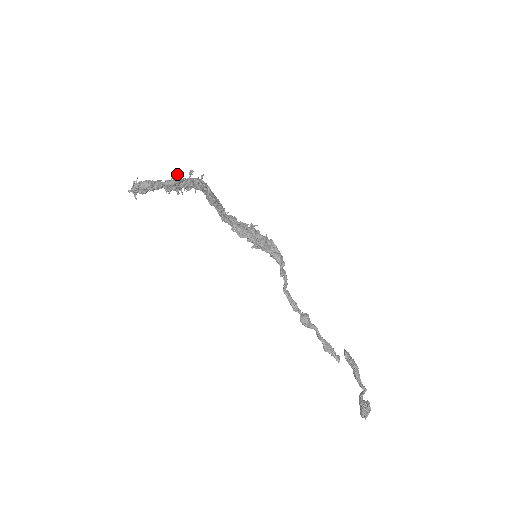
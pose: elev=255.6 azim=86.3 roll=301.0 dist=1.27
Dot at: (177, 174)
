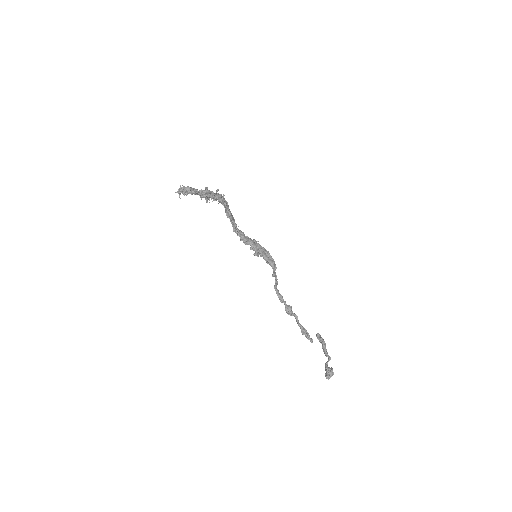
Dot at: occluded
